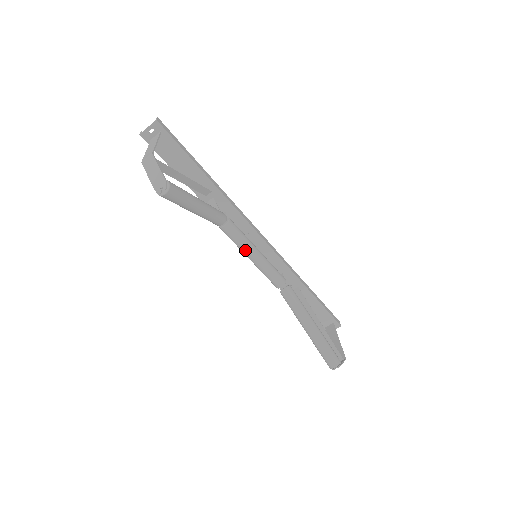
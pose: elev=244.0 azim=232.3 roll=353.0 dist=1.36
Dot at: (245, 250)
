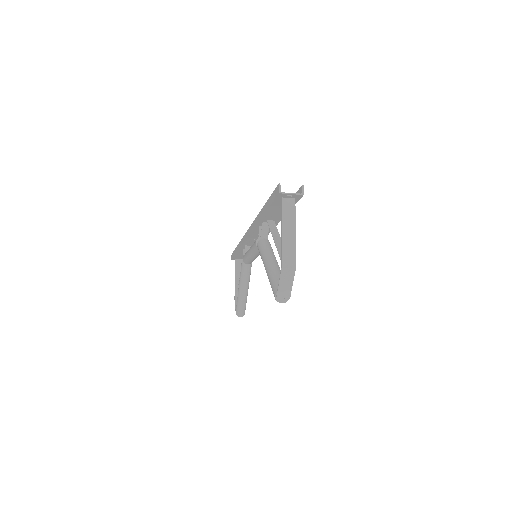
Dot at: (255, 255)
